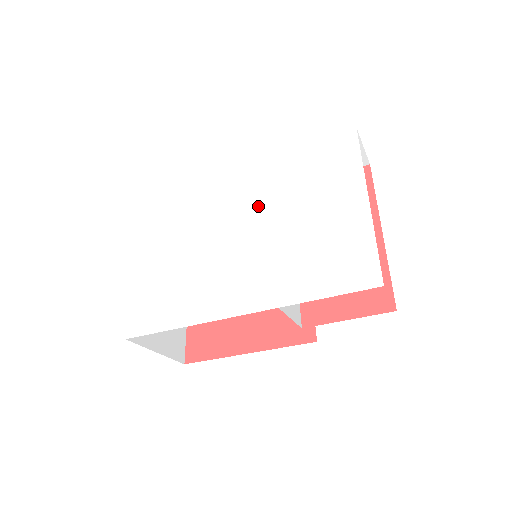
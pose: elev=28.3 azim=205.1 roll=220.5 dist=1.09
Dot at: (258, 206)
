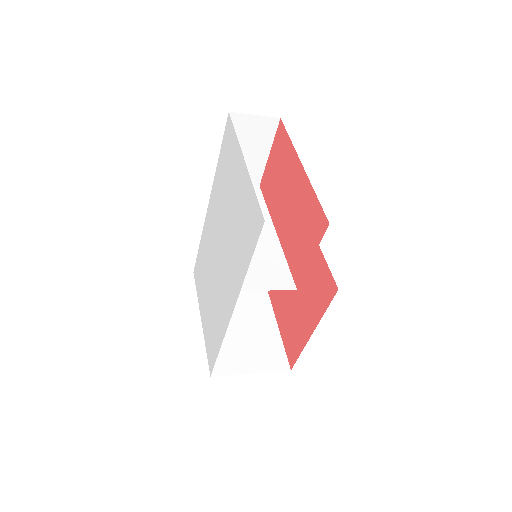
Dot at: (218, 223)
